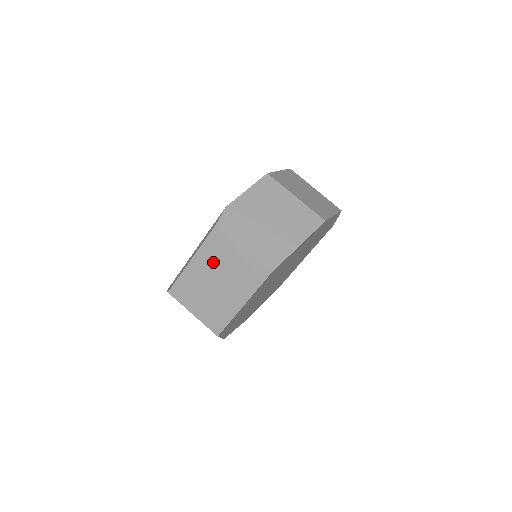
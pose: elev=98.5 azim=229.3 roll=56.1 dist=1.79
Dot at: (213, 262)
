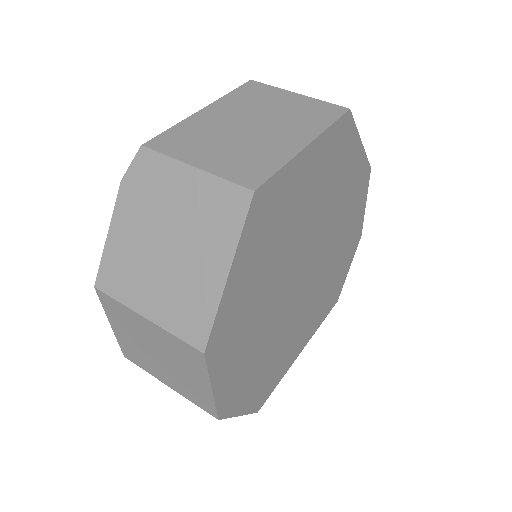
Dot at: (245, 107)
